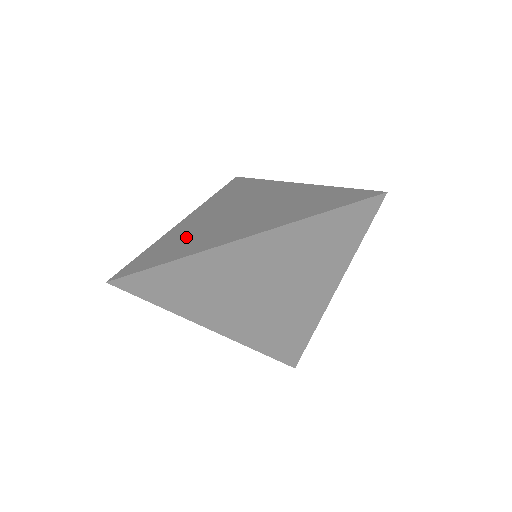
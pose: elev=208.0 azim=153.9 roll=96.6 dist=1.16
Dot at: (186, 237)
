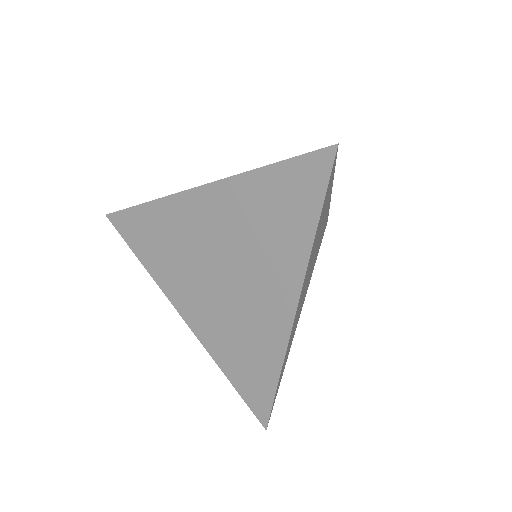
Dot at: occluded
